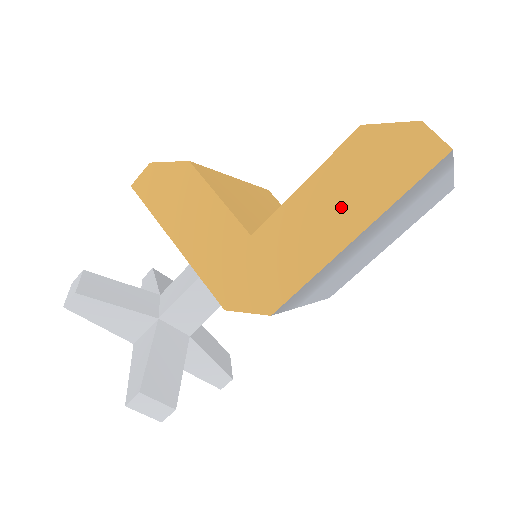
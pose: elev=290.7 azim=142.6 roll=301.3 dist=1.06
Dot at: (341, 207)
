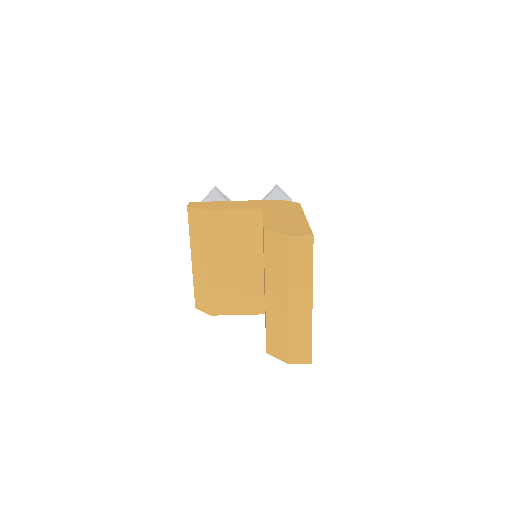
Dot at: occluded
